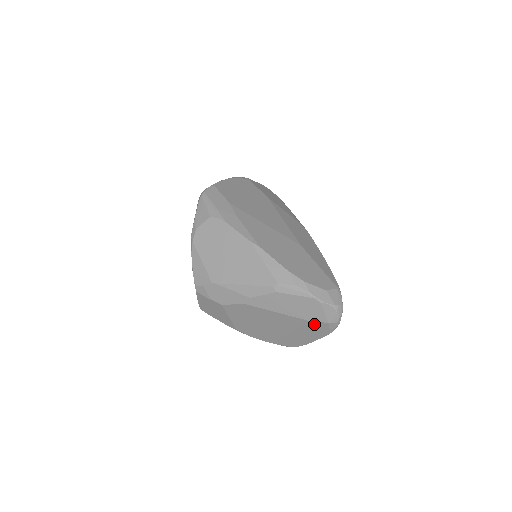
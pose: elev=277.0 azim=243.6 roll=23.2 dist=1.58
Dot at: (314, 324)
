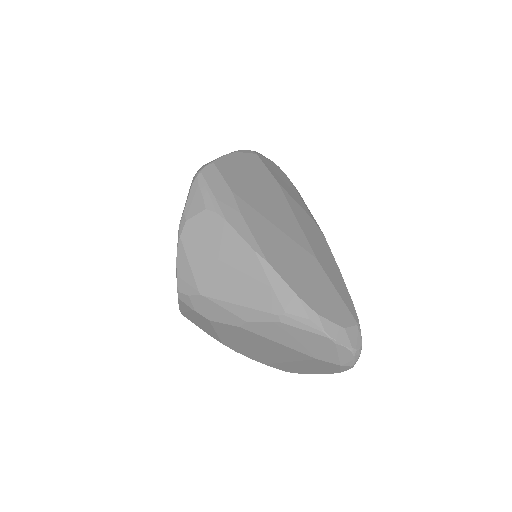
Dot at: (322, 362)
